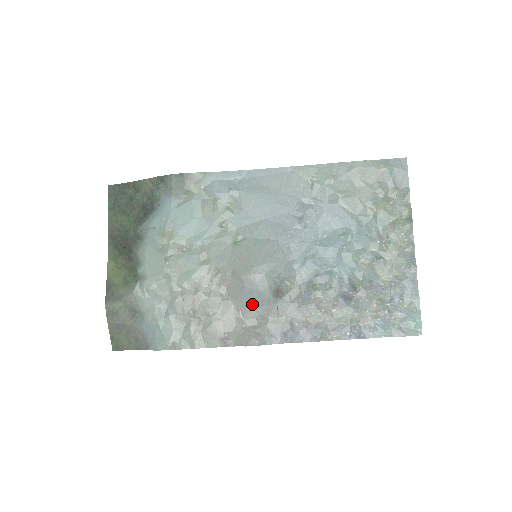
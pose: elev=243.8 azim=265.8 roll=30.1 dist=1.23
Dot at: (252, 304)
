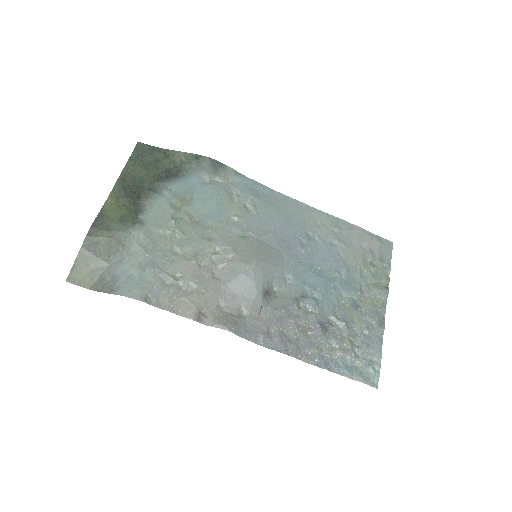
Dot at: (240, 293)
